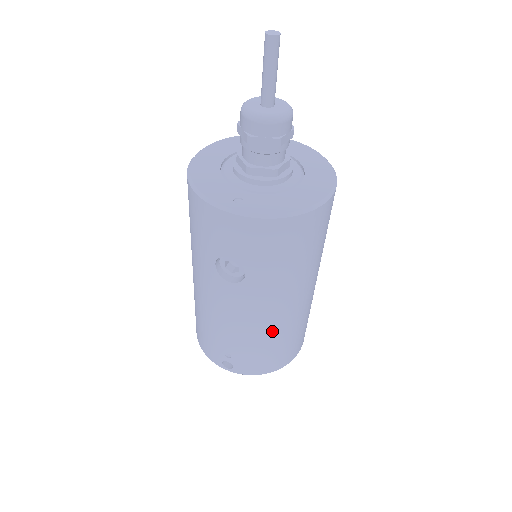
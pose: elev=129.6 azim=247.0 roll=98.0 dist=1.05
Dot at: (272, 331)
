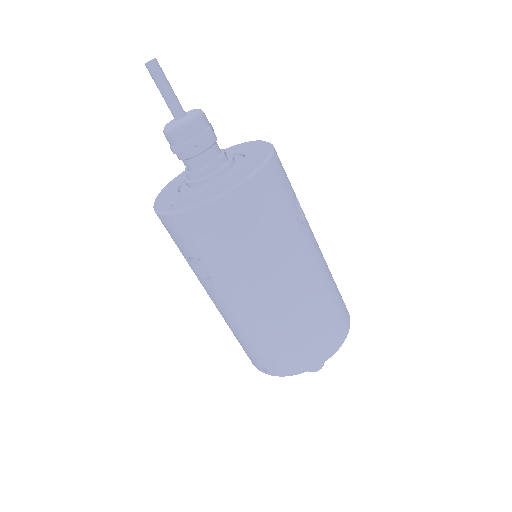
Dot at: (272, 324)
